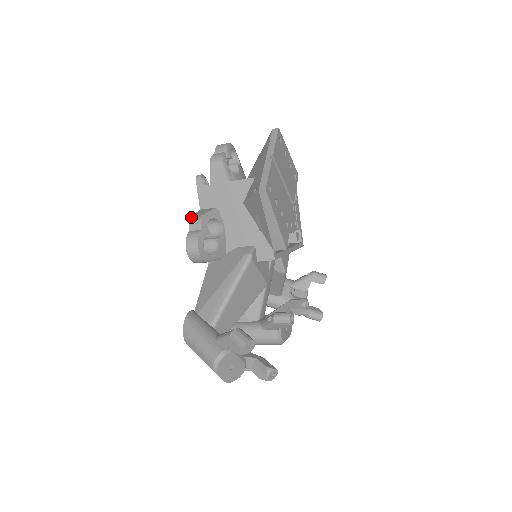
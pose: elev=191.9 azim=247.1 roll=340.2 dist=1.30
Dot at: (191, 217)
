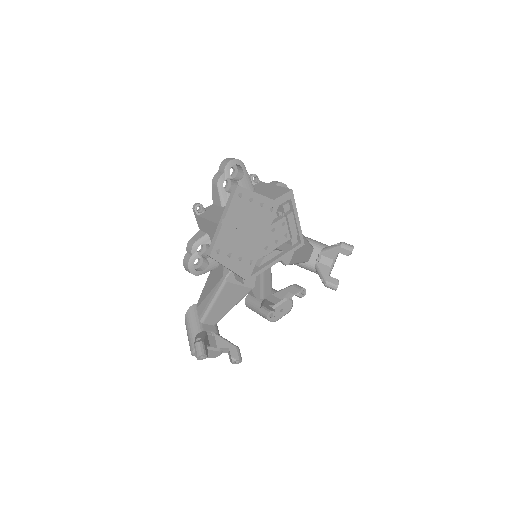
Dot at: (188, 241)
